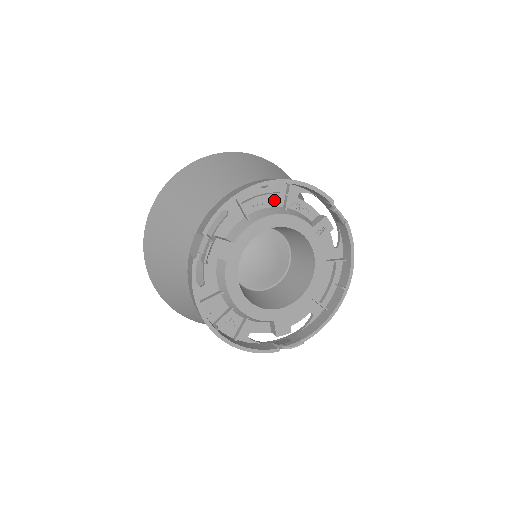
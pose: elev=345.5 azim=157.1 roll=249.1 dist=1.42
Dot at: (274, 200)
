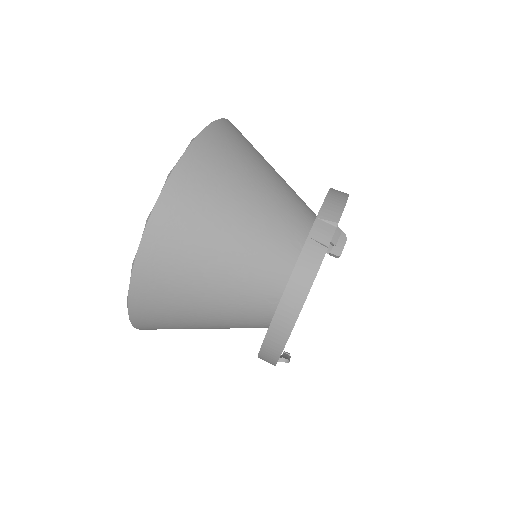
Dot at: occluded
